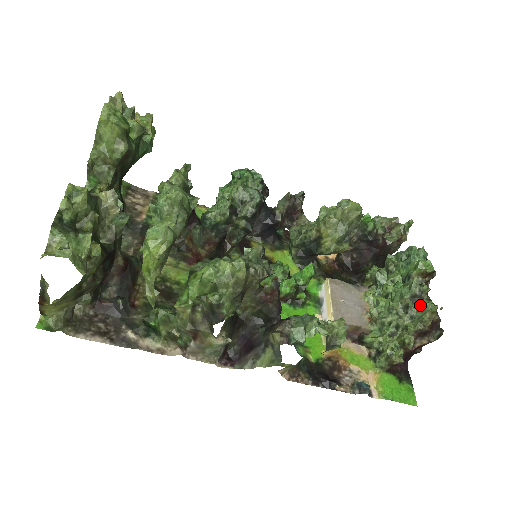
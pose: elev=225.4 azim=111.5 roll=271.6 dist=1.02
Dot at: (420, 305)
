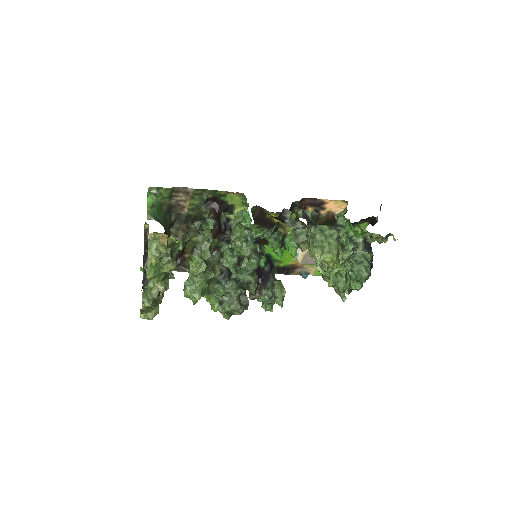
Dot at: occluded
